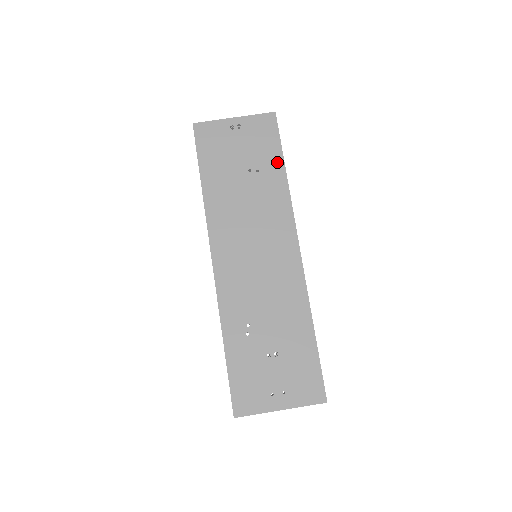
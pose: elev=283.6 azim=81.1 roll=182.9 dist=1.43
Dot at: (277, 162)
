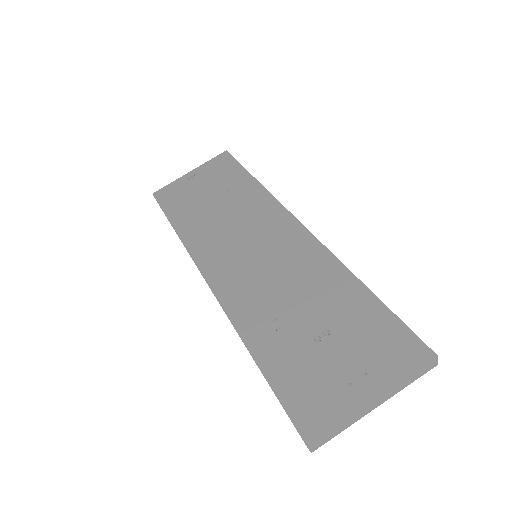
Dot at: (243, 177)
